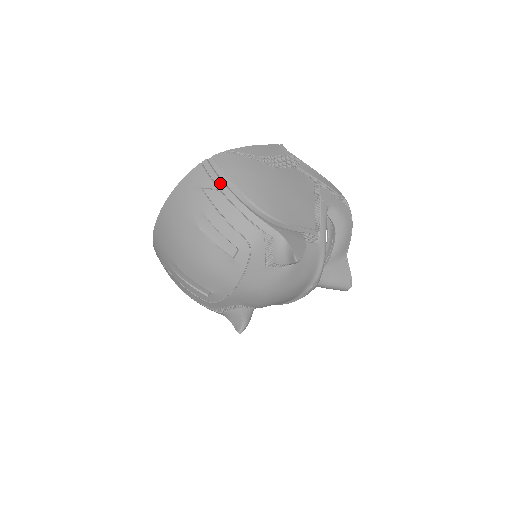
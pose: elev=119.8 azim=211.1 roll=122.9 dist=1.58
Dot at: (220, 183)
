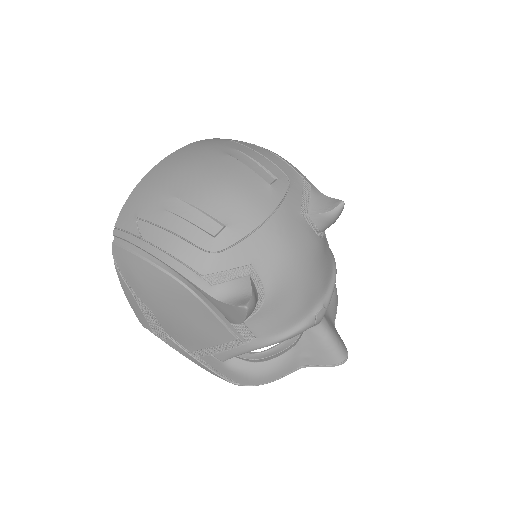
Dot at: occluded
